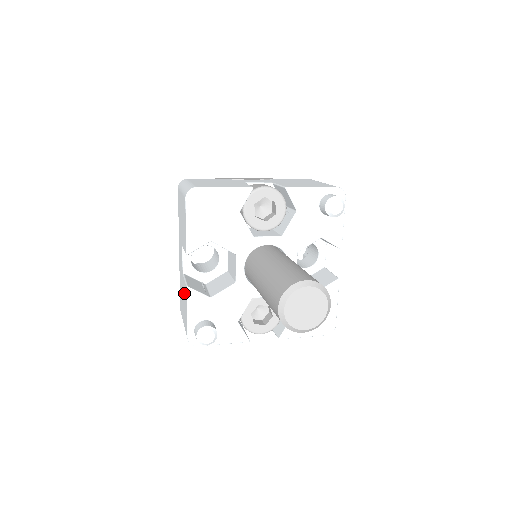
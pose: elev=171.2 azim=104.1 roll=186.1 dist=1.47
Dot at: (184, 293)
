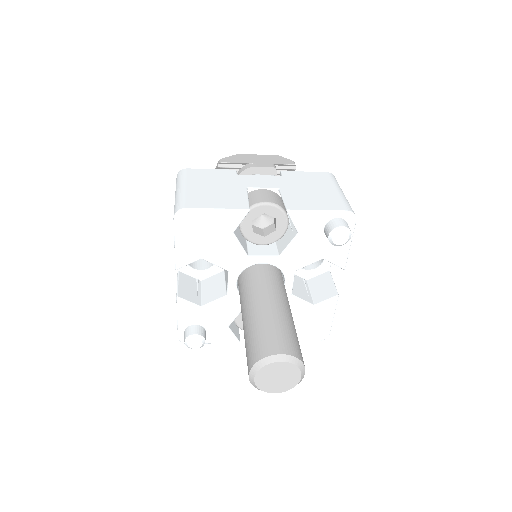
Dot at: occluded
